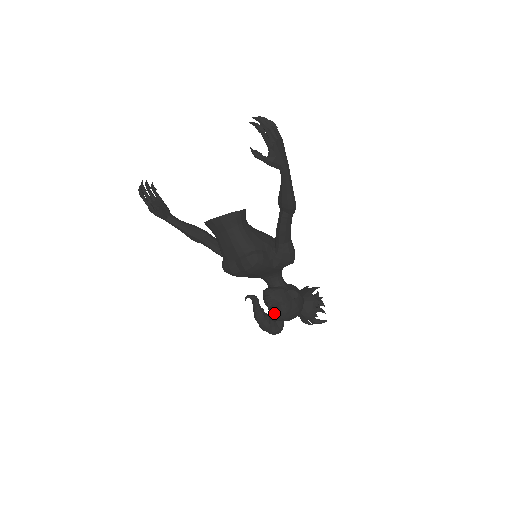
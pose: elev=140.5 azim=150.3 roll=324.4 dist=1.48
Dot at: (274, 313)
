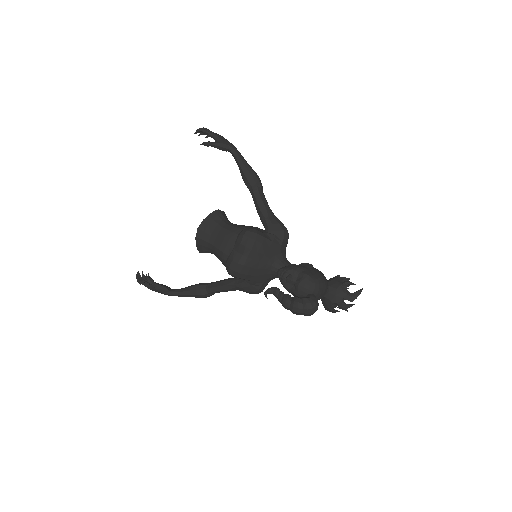
Dot at: (298, 285)
